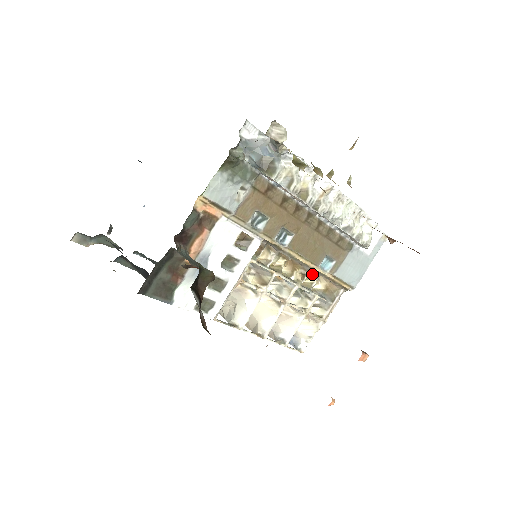
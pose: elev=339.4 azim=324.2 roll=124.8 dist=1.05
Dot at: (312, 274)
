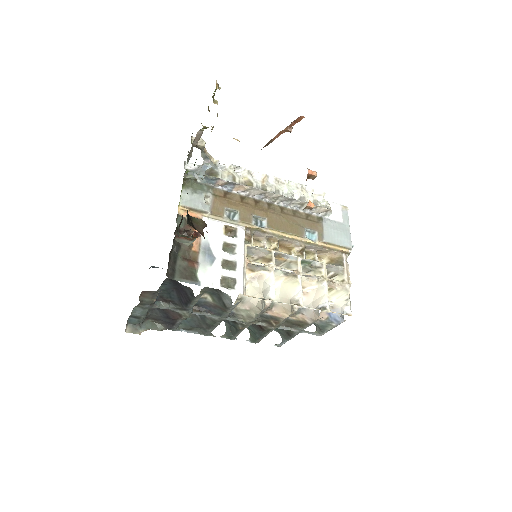
Dot at: (309, 252)
